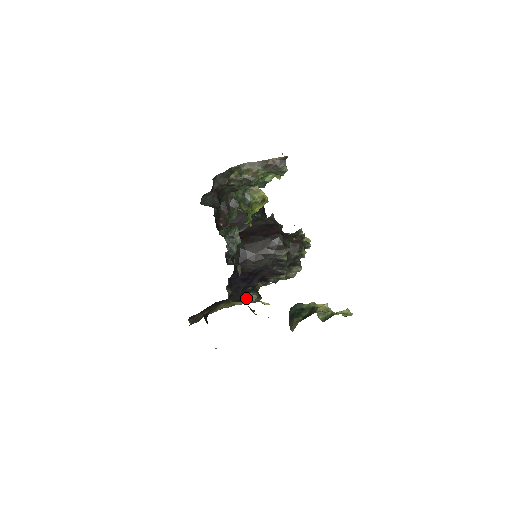
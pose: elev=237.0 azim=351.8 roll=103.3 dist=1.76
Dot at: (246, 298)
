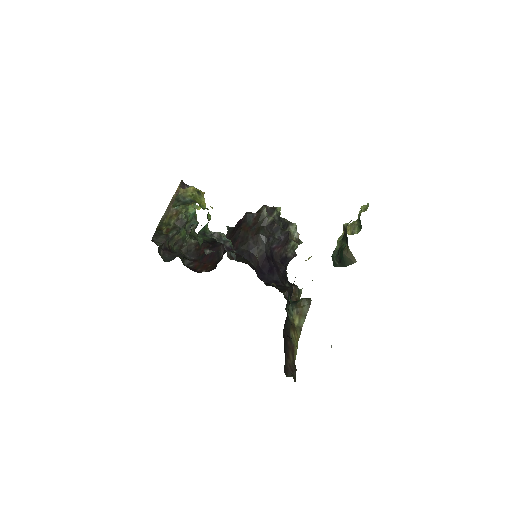
Dot at: (300, 311)
